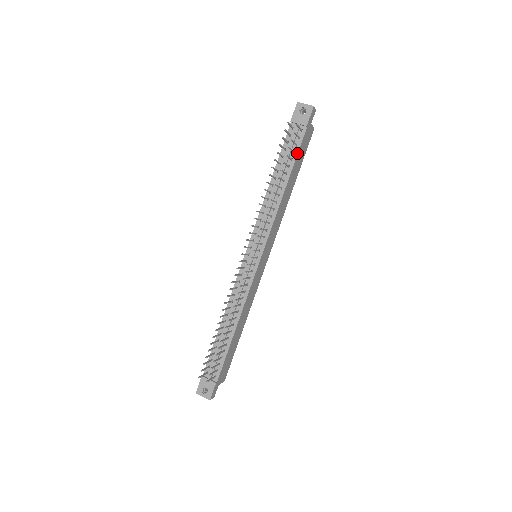
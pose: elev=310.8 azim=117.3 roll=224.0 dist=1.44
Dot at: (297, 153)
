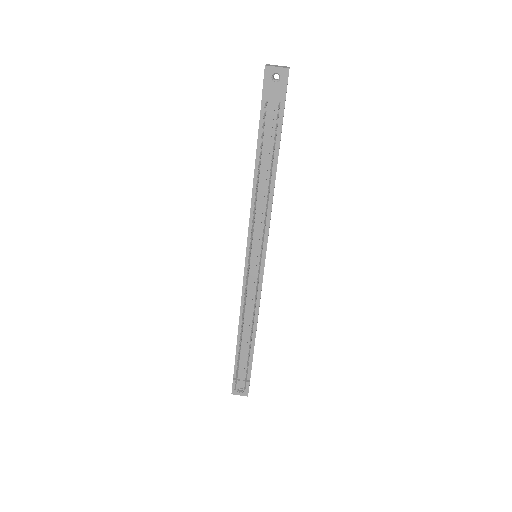
Dot at: (280, 135)
